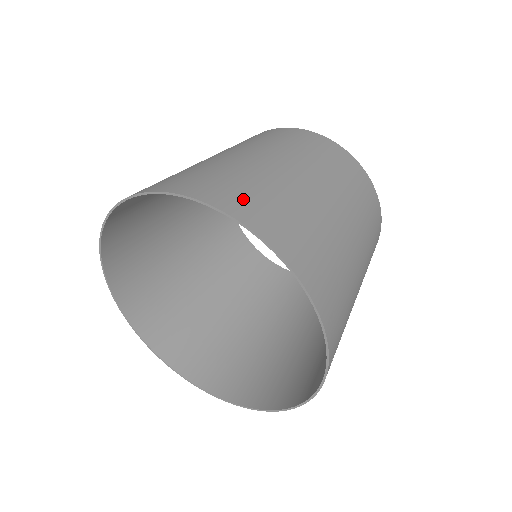
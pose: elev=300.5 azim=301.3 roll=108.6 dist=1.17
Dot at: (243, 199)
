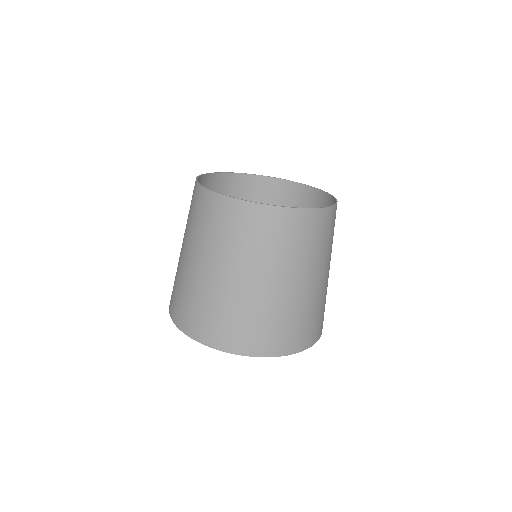
Dot at: (243, 338)
